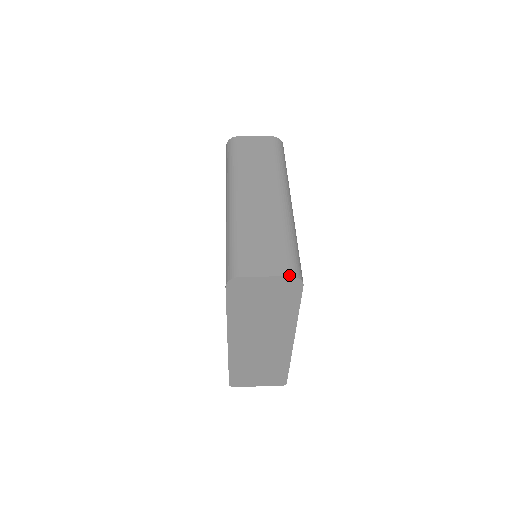
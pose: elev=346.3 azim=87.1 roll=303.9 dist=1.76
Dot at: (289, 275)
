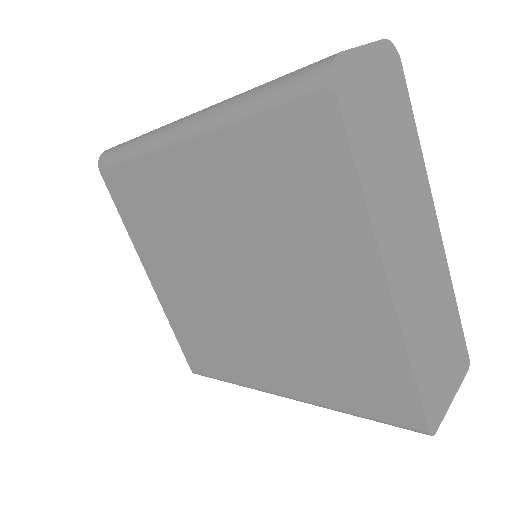
Dot at: (381, 39)
